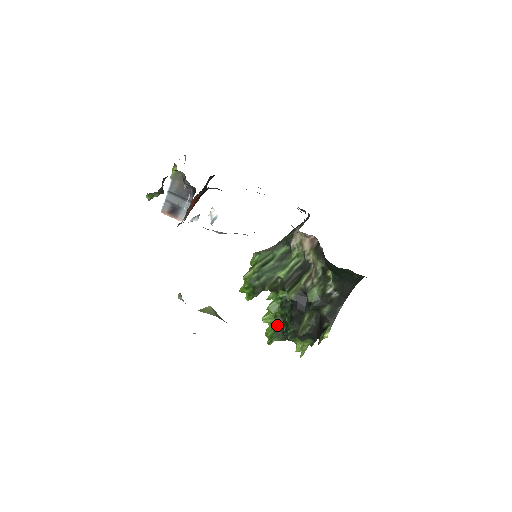
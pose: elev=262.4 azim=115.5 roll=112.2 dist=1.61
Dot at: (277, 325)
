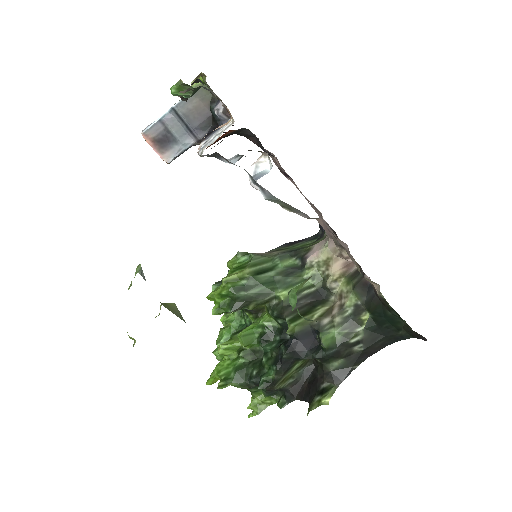
Dot at: (240, 363)
